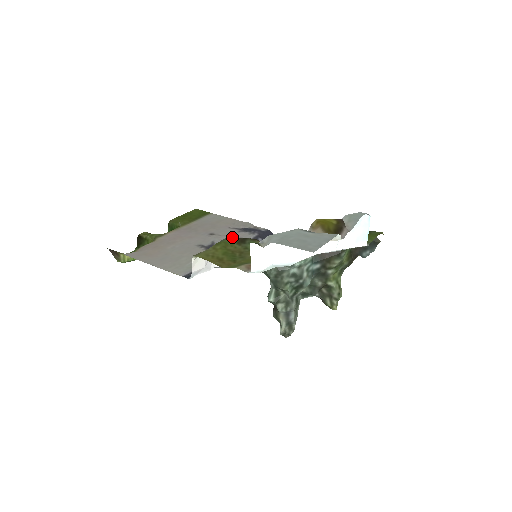
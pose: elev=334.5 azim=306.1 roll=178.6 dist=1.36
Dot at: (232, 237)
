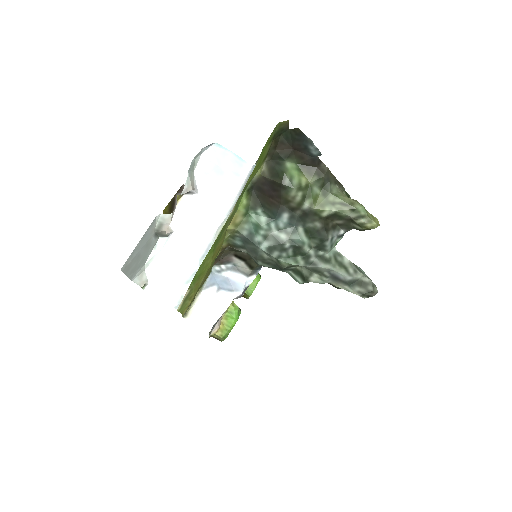
Dot at: (212, 267)
